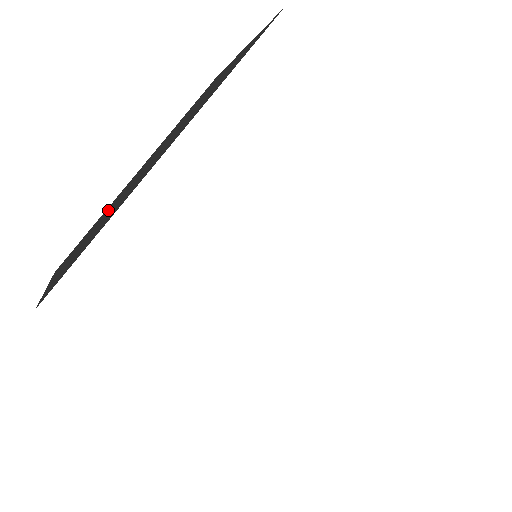
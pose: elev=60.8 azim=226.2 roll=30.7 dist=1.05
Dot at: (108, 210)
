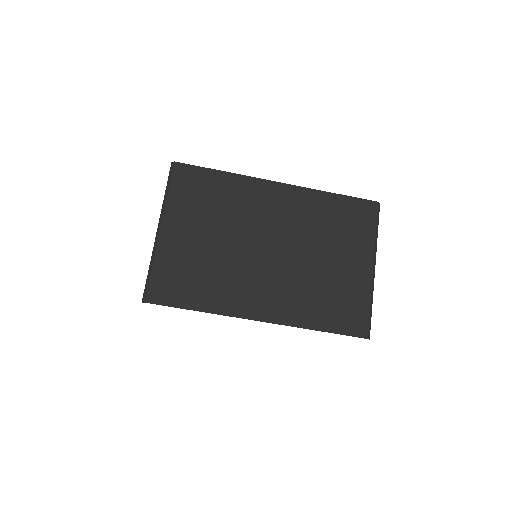
Dot at: (230, 217)
